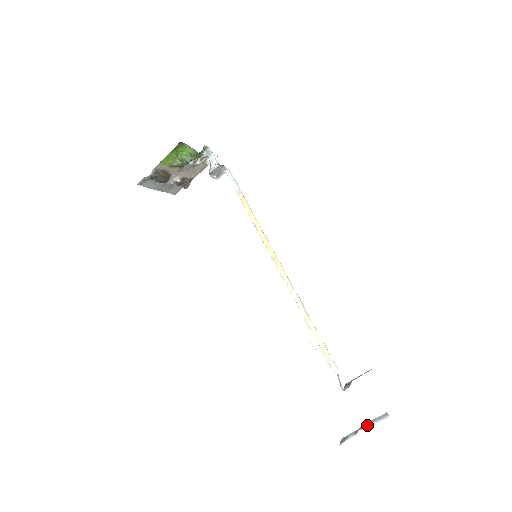
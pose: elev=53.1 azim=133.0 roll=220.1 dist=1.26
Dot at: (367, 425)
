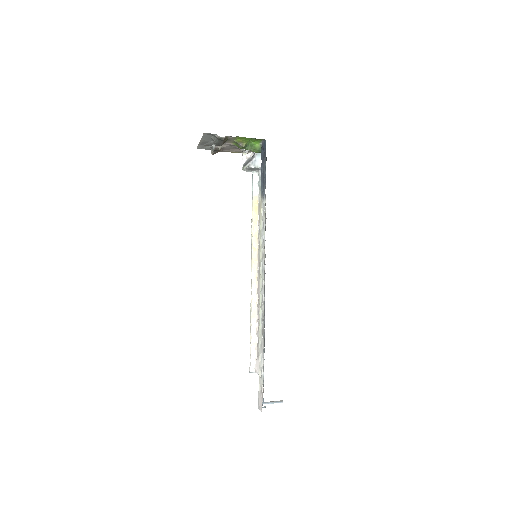
Dot at: (266, 403)
